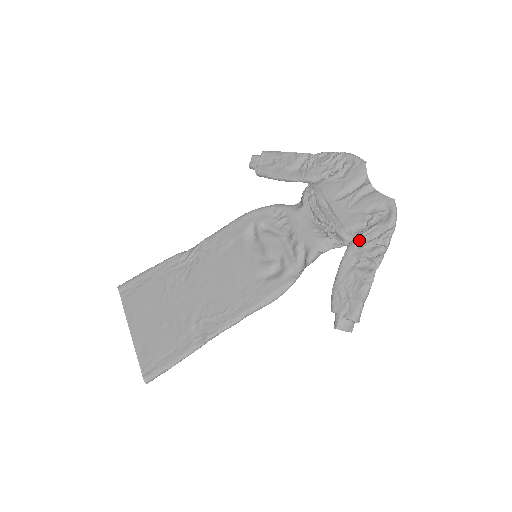
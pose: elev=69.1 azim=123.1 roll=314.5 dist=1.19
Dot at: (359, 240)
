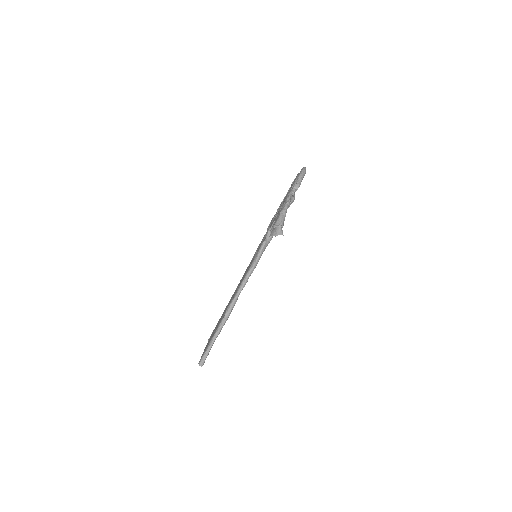
Dot at: occluded
